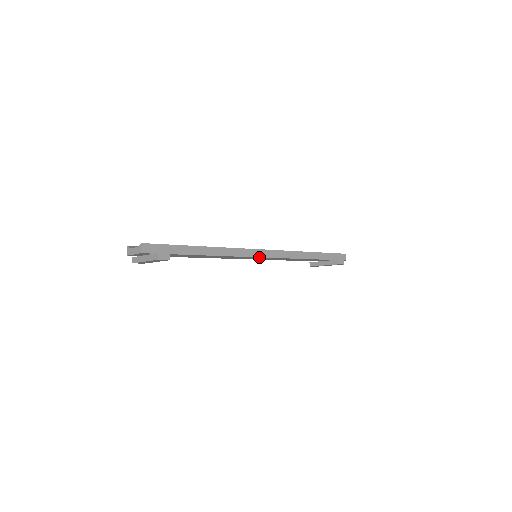
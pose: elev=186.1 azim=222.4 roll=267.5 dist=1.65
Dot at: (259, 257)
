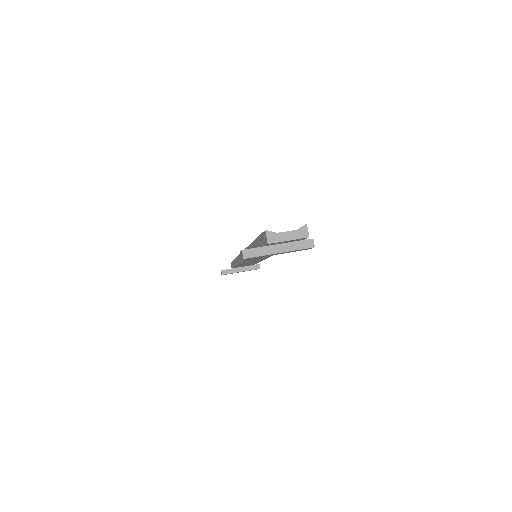
Dot at: occluded
